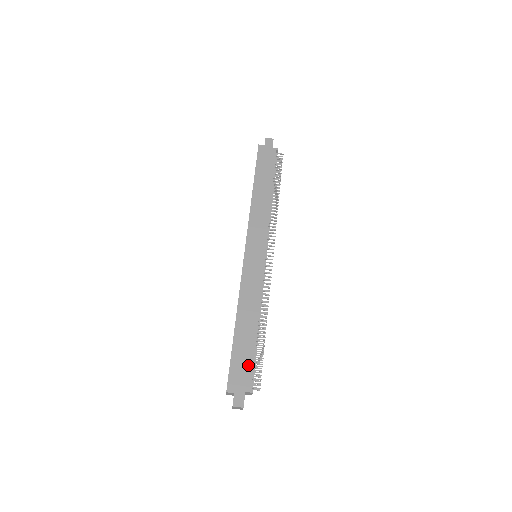
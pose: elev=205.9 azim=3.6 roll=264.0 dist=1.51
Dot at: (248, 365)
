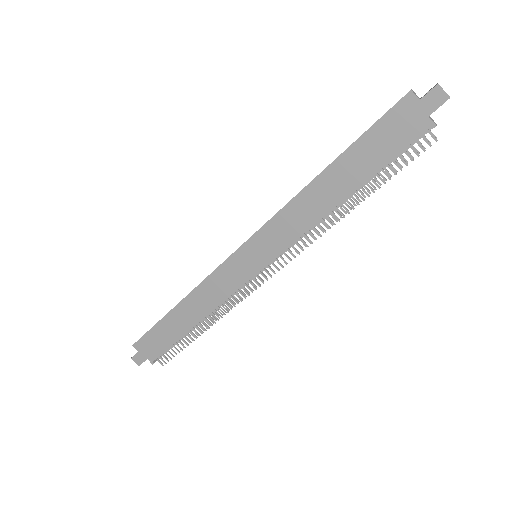
Dot at: (163, 345)
